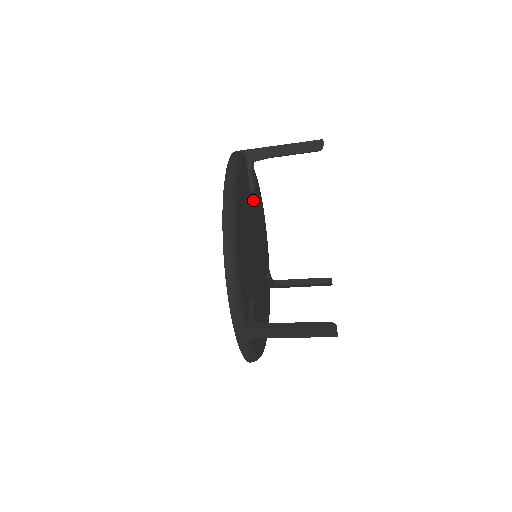
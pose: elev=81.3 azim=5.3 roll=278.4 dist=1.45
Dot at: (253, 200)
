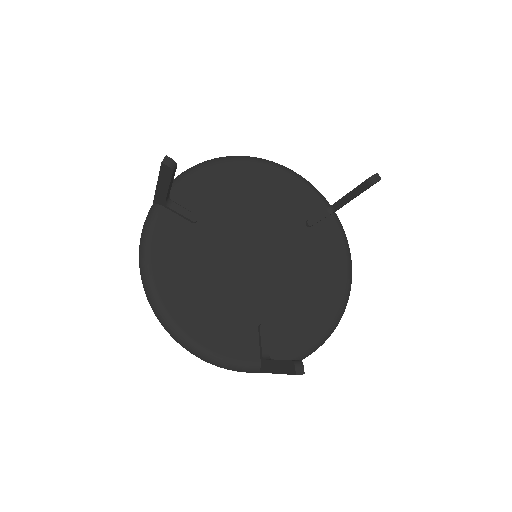
Dot at: (309, 241)
